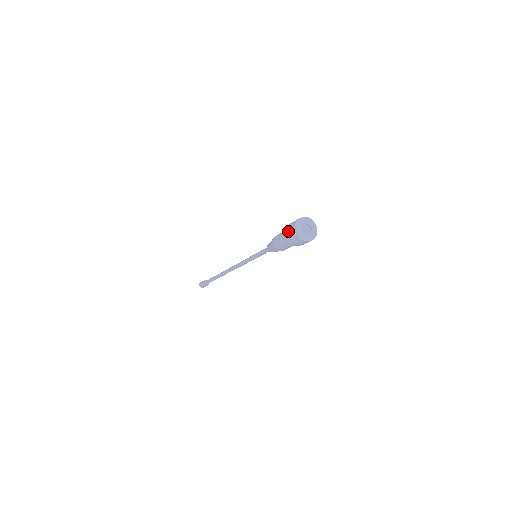
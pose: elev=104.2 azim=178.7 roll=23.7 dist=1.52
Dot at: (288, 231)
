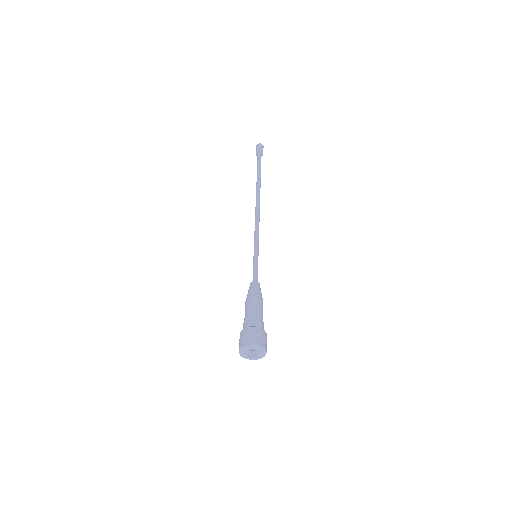
Dot at: occluded
